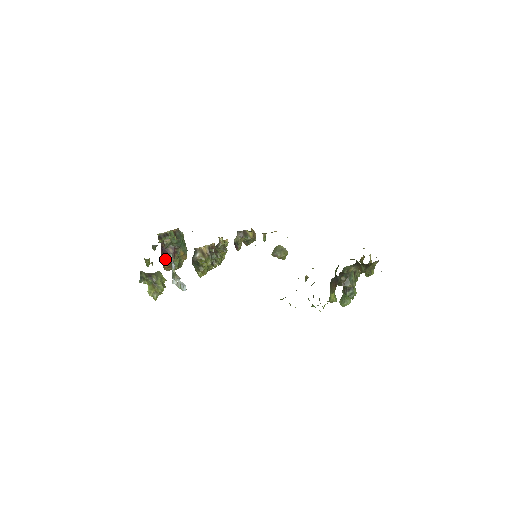
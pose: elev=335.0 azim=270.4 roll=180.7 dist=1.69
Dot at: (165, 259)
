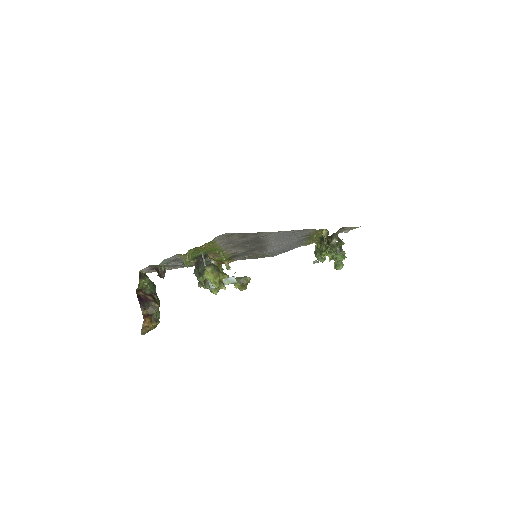
Dot at: (146, 311)
